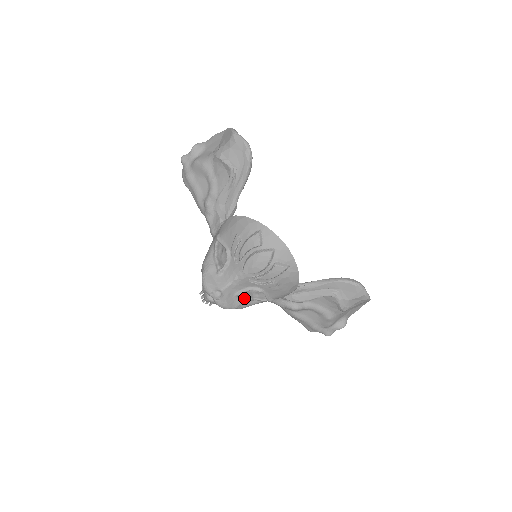
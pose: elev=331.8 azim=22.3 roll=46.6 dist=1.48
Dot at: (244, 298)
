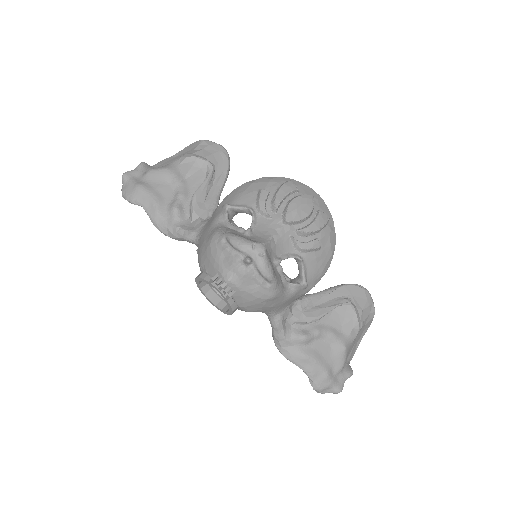
Dot at: (280, 274)
